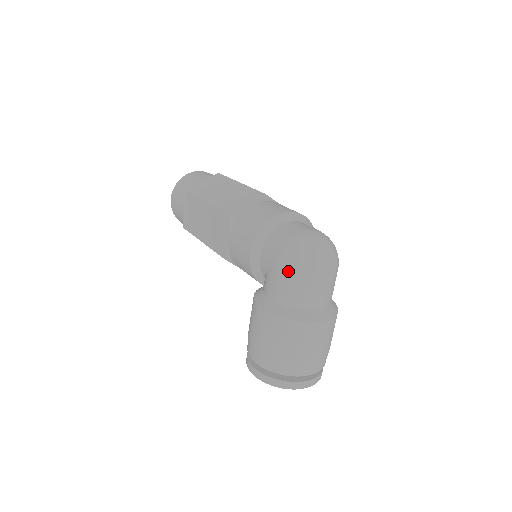
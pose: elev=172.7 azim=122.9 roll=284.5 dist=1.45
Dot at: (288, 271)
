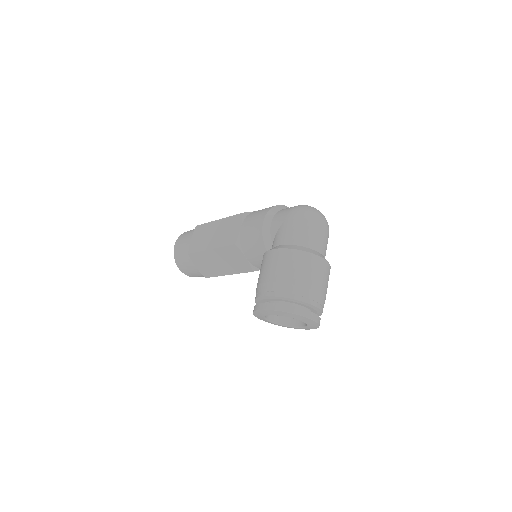
Dot at: (297, 219)
